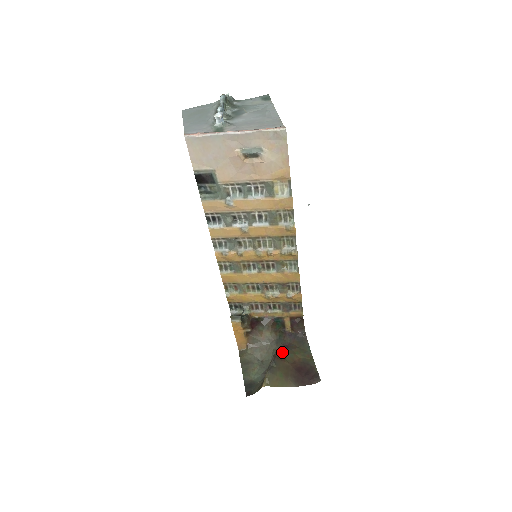
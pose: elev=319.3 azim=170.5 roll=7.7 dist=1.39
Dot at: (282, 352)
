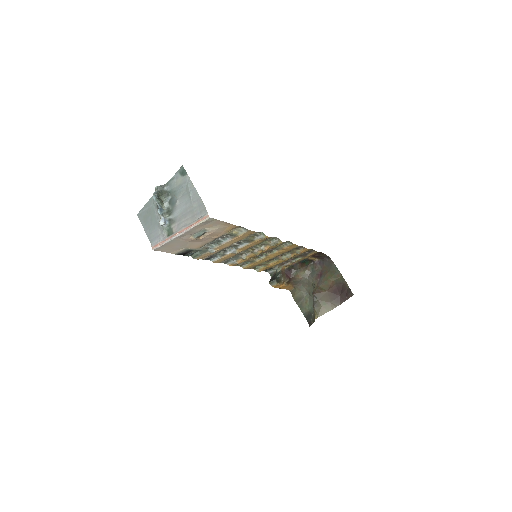
Dot at: (318, 284)
